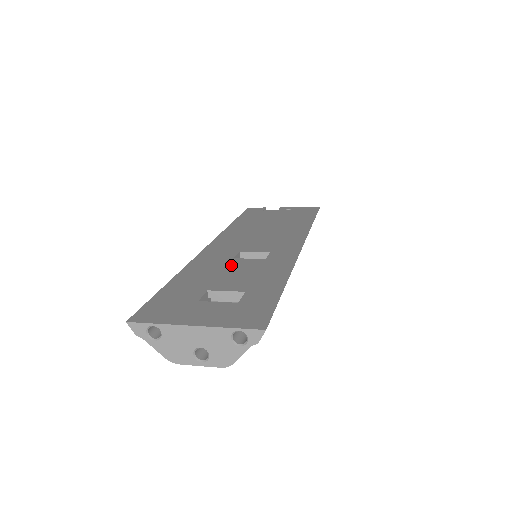
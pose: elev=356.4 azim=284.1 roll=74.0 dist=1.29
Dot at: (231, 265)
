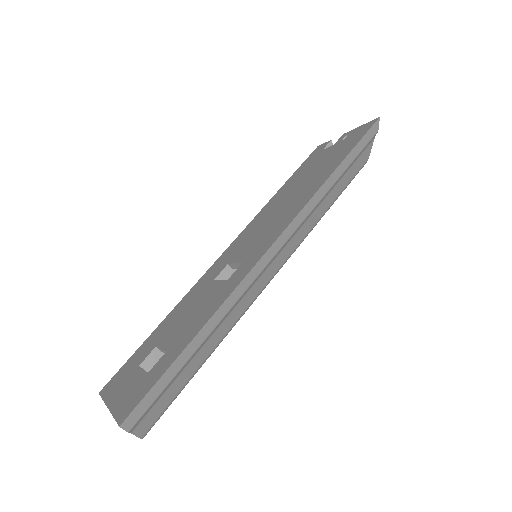
Dot at: (201, 296)
